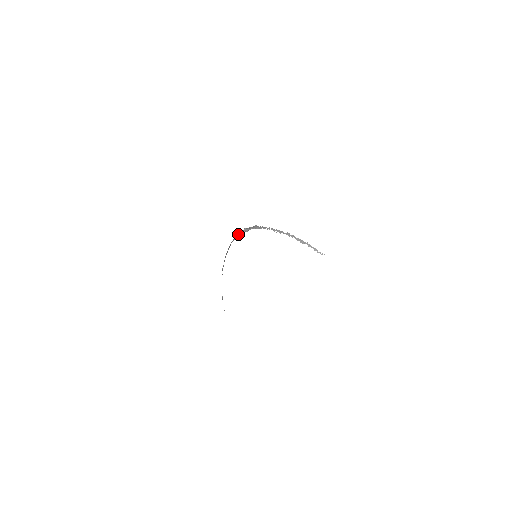
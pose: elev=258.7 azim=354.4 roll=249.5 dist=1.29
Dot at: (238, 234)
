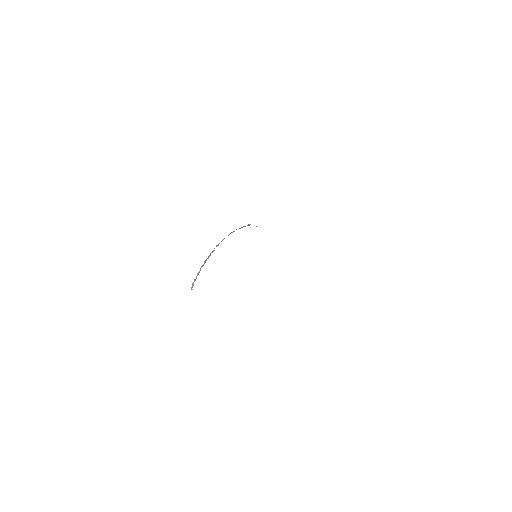
Dot at: occluded
